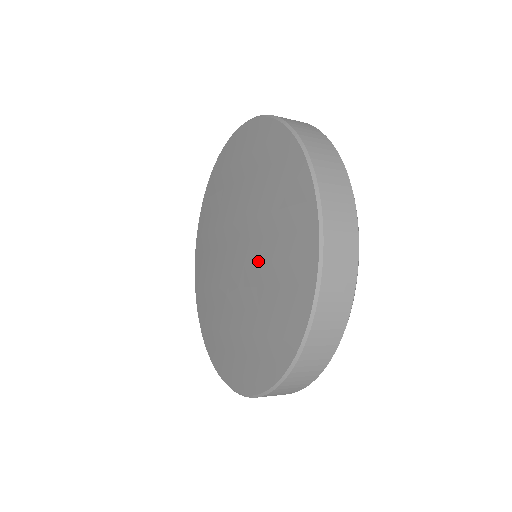
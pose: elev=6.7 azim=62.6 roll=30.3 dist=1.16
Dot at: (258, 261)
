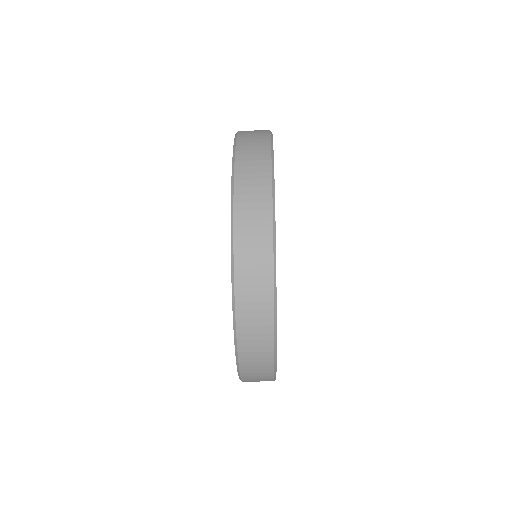
Dot at: occluded
